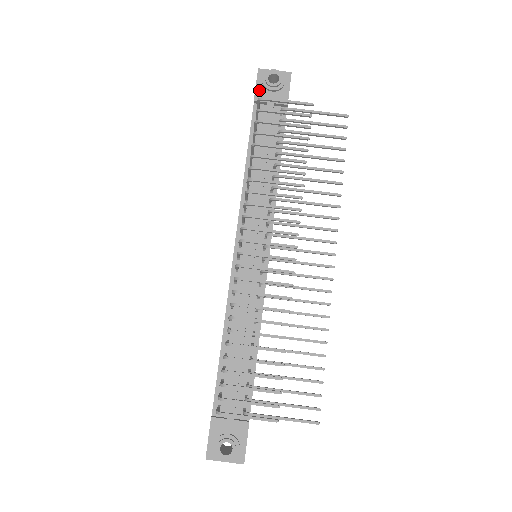
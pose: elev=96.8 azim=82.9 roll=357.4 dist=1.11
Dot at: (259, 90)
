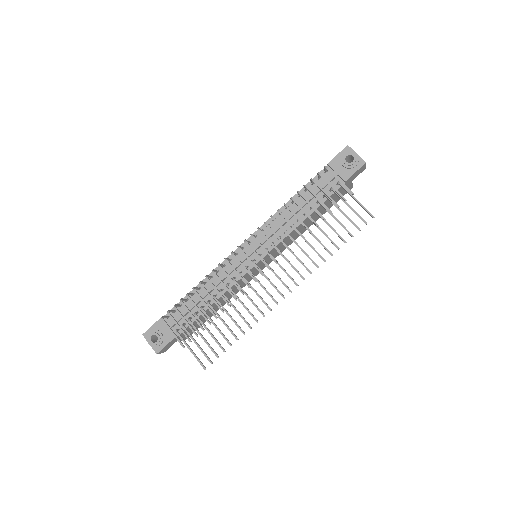
Dot at: (336, 159)
